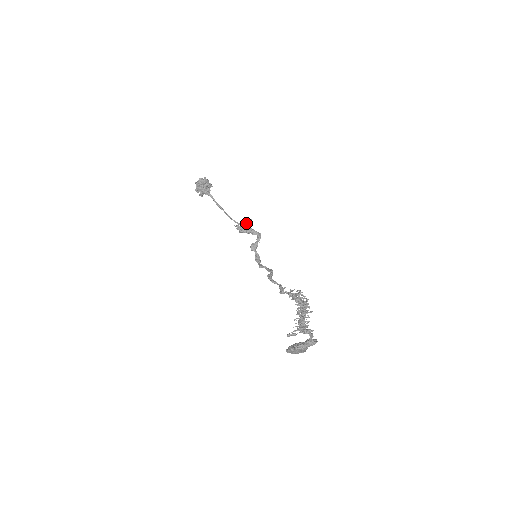
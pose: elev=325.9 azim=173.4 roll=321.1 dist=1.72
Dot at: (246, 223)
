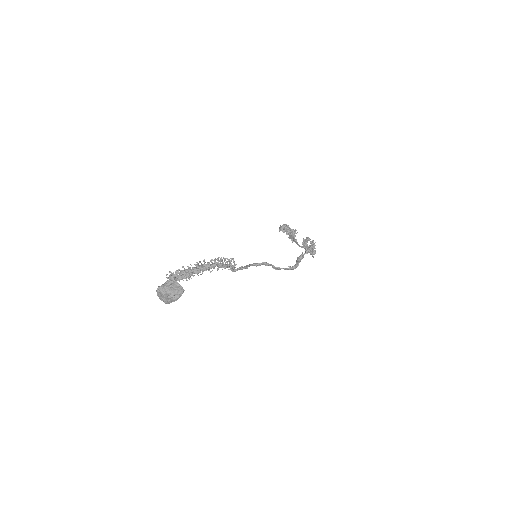
Dot at: (304, 243)
